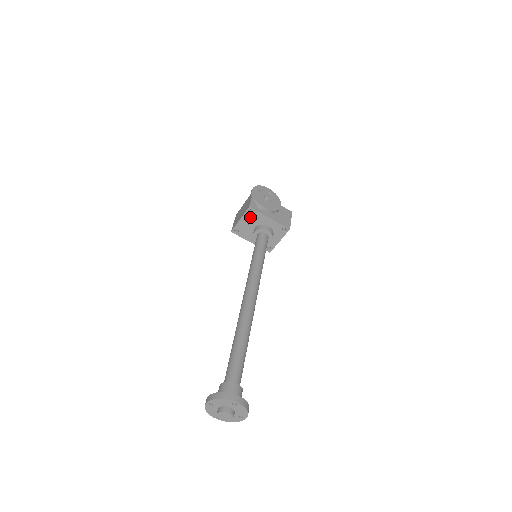
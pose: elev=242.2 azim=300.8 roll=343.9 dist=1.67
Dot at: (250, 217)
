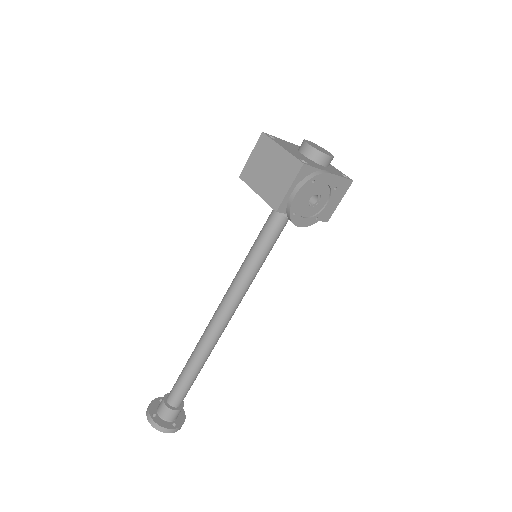
Dot at: occluded
